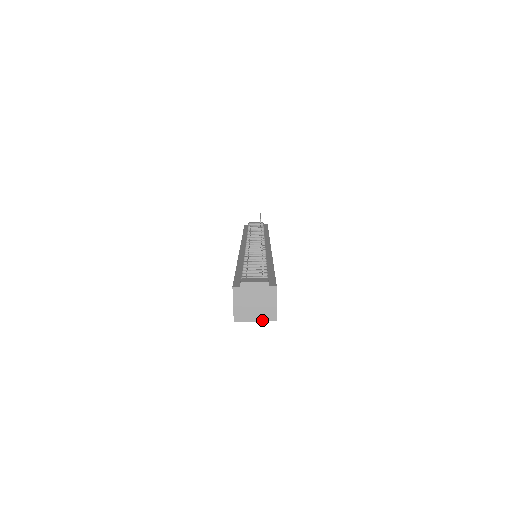
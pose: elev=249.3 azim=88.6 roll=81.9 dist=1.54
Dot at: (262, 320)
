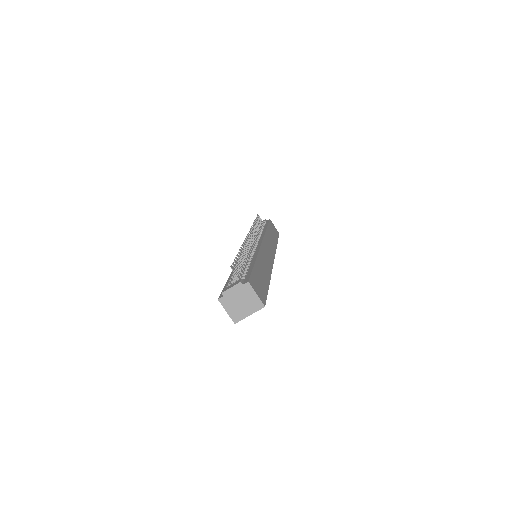
Dot at: (254, 312)
